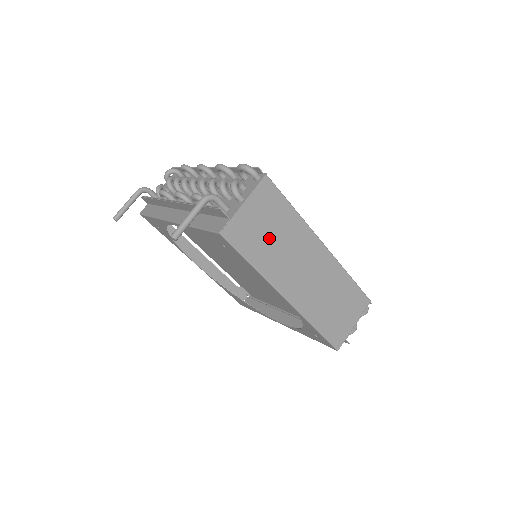
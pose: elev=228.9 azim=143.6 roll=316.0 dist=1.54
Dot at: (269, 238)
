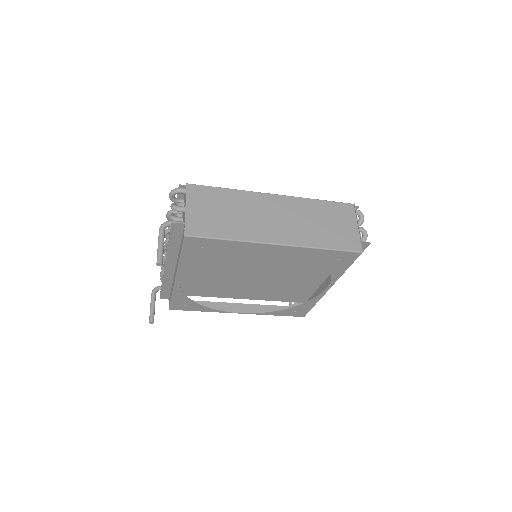
Dot at: (225, 216)
